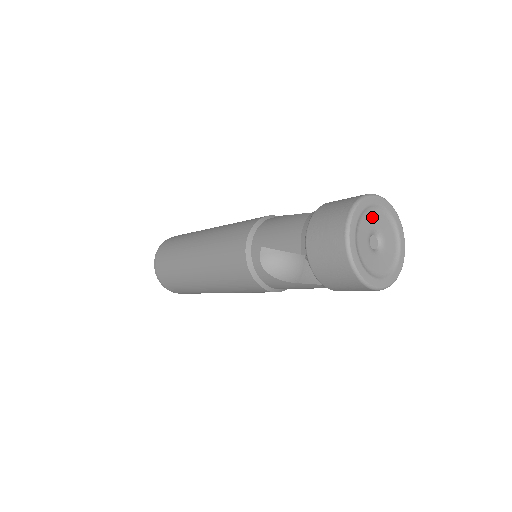
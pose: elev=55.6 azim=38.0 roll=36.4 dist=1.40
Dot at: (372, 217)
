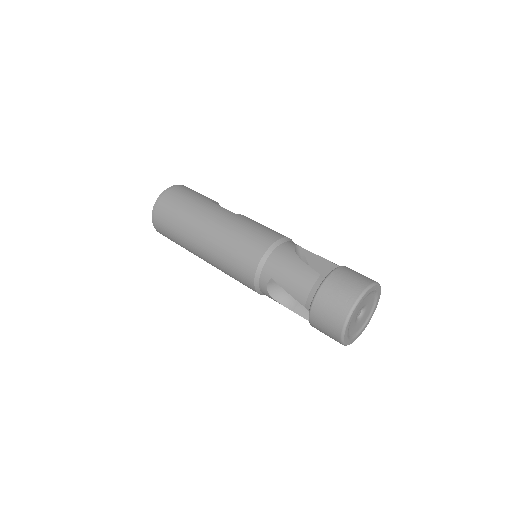
Dot at: (365, 300)
